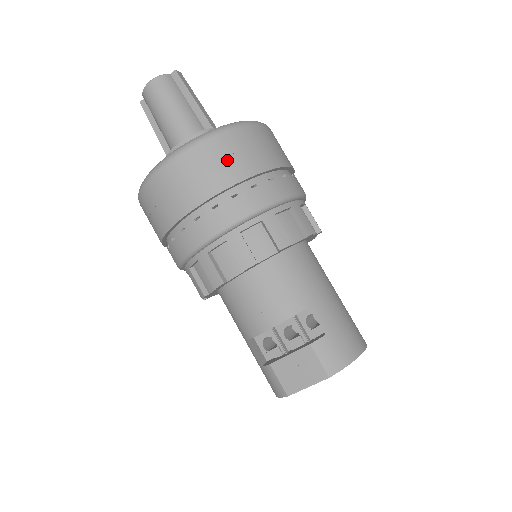
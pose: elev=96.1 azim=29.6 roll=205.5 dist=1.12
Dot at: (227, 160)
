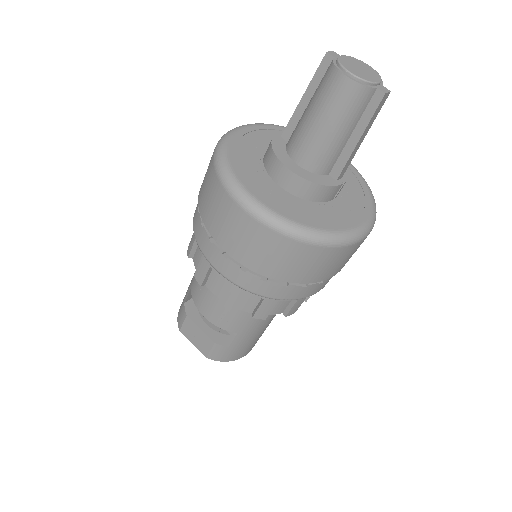
Dot at: (288, 262)
